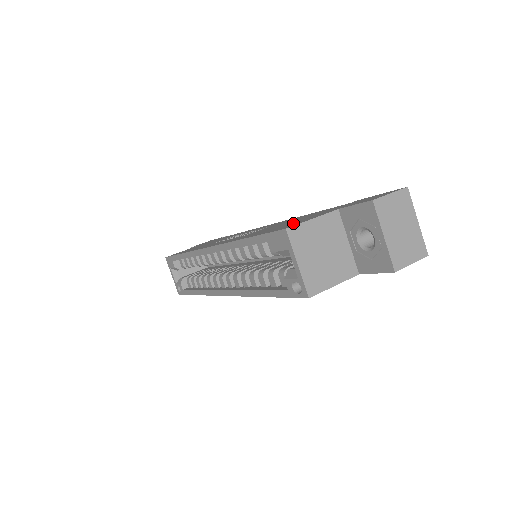
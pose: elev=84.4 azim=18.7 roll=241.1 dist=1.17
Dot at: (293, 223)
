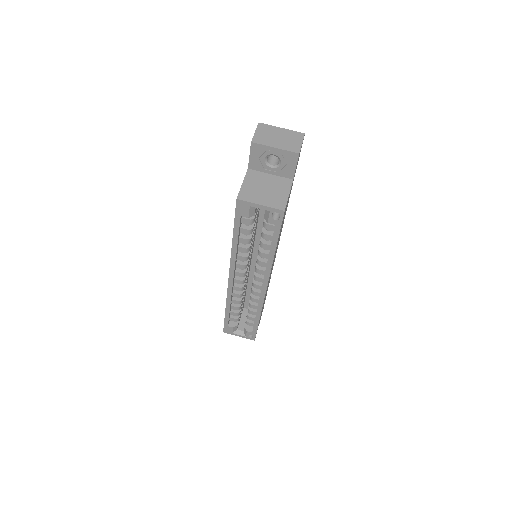
Dot at: occluded
